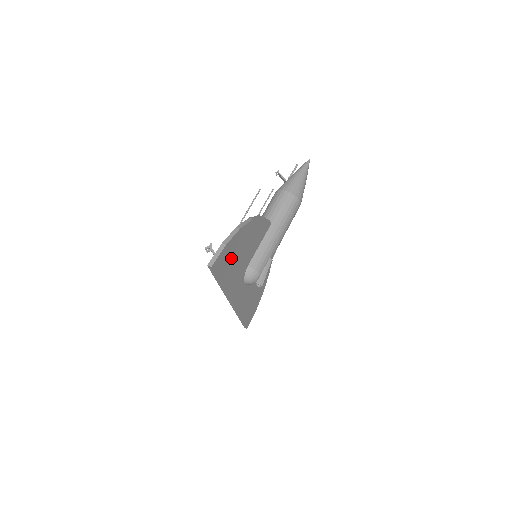
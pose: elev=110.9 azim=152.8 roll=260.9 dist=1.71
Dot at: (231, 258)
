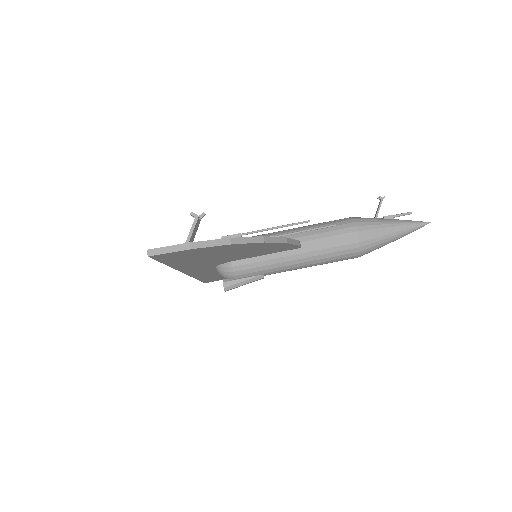
Dot at: (198, 255)
